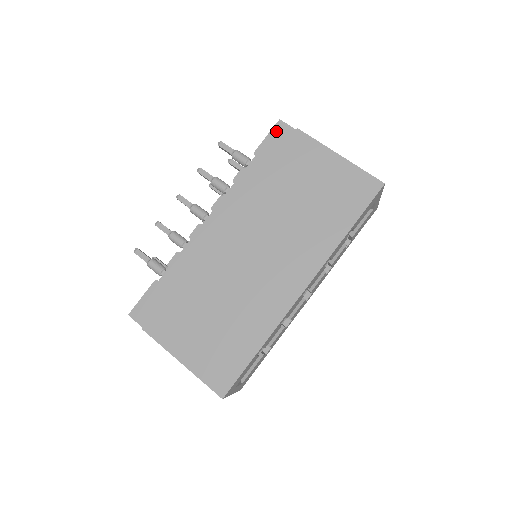
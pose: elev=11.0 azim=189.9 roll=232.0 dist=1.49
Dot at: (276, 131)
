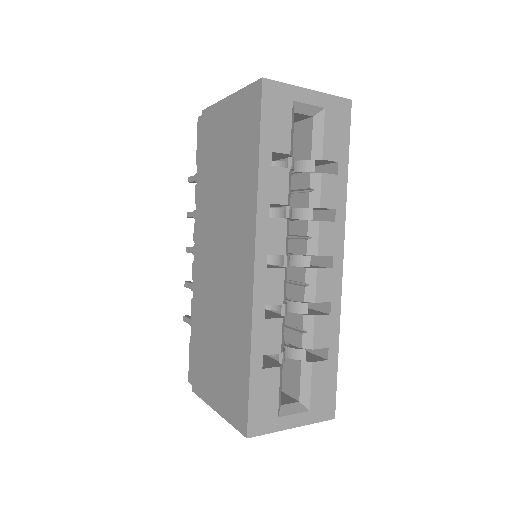
Dot at: (199, 130)
